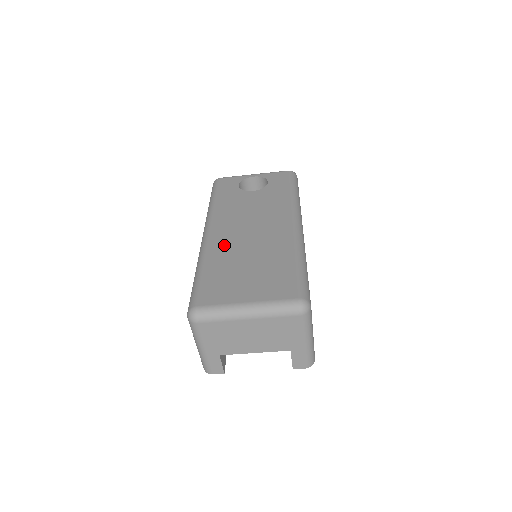
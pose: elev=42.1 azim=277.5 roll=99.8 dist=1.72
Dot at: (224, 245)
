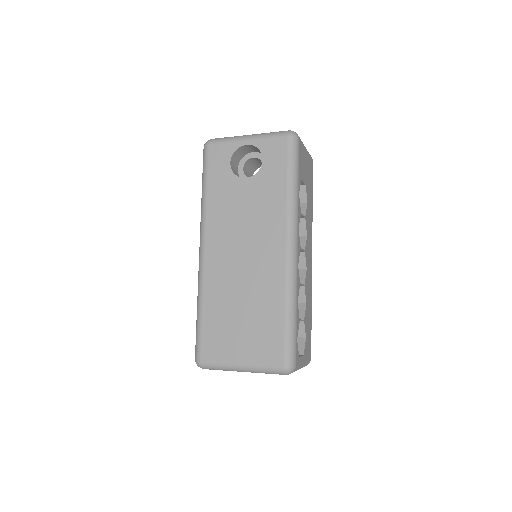
Dot at: (219, 277)
